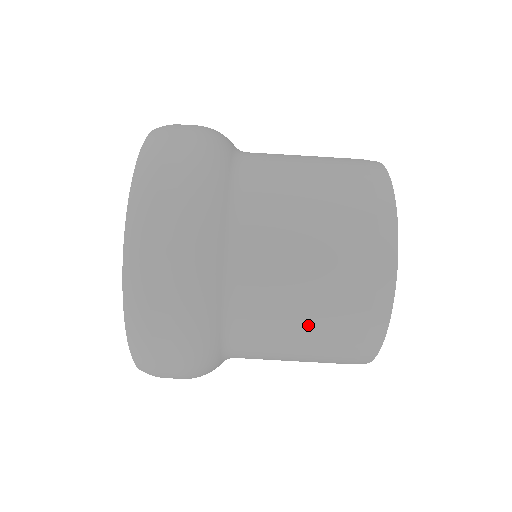
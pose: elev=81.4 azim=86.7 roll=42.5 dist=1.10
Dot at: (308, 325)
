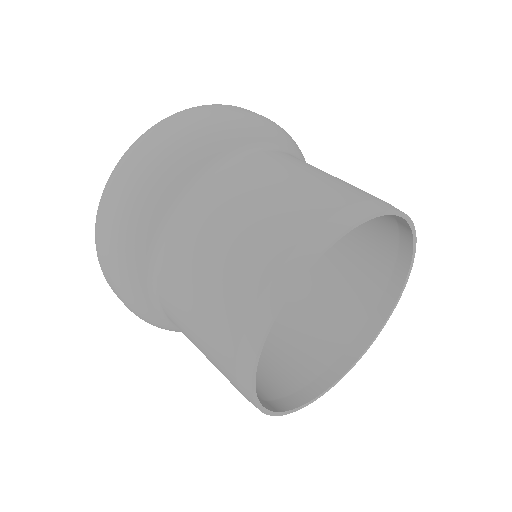
Dot at: (308, 178)
